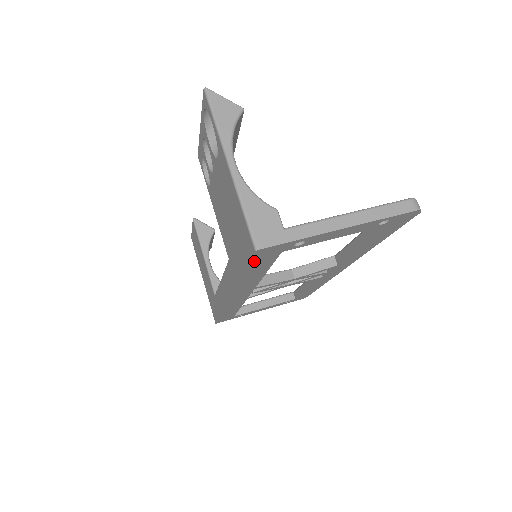
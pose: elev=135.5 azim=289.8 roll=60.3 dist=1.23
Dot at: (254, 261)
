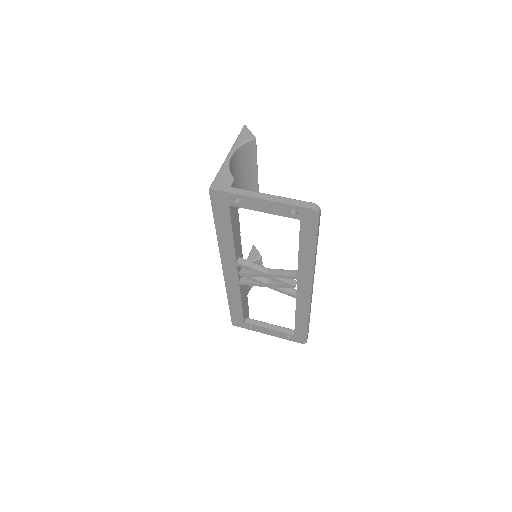
Dot at: (215, 206)
